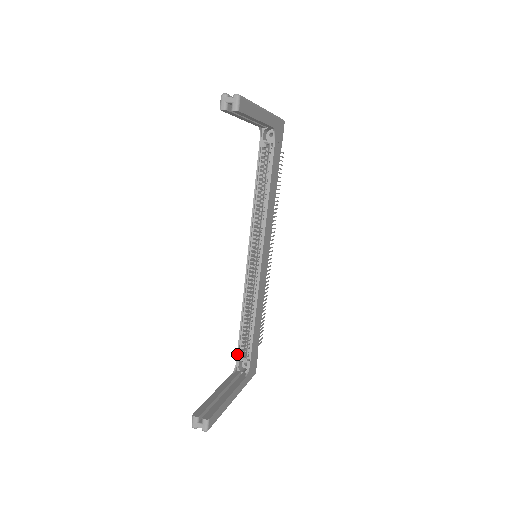
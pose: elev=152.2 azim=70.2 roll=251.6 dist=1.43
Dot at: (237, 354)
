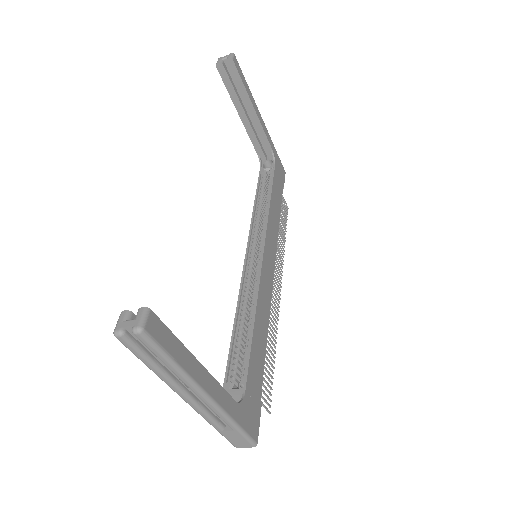
Dot at: (224, 382)
